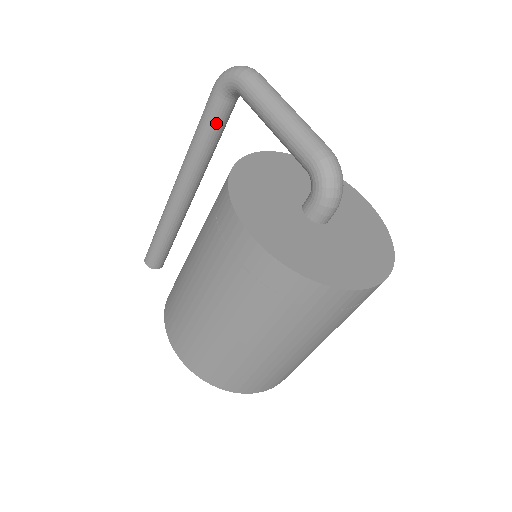
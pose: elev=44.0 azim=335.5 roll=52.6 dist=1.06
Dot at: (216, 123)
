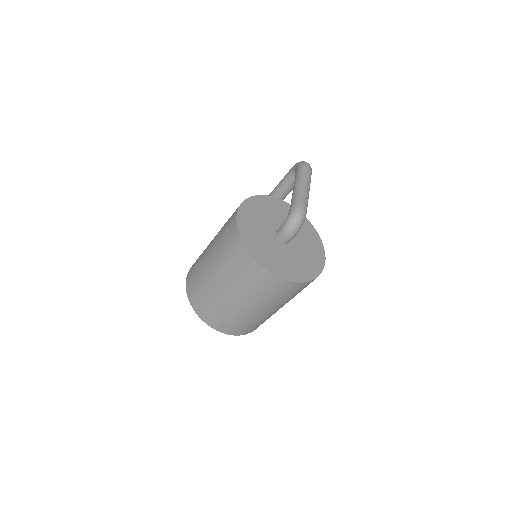
Dot at: (284, 185)
